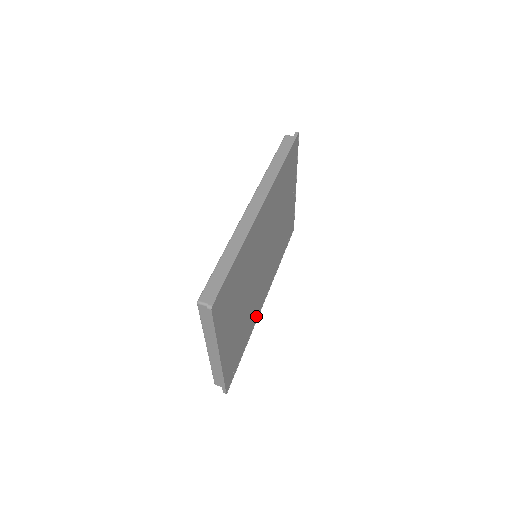
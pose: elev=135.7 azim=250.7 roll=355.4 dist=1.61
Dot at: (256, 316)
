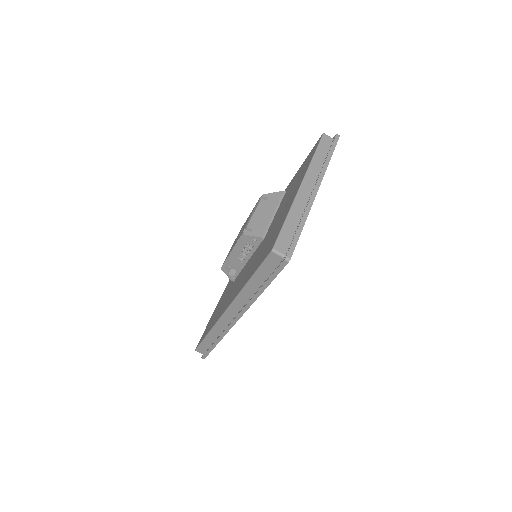
Dot at: occluded
